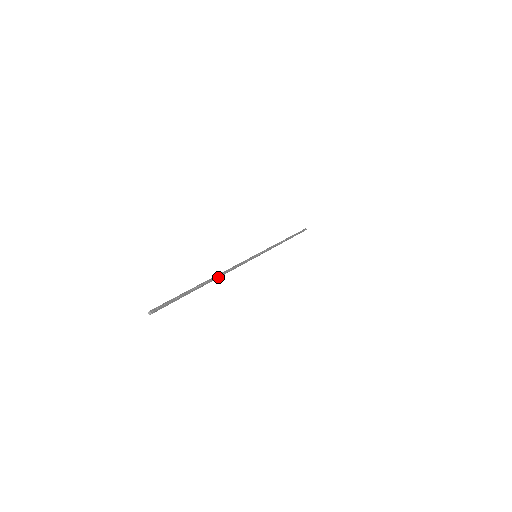
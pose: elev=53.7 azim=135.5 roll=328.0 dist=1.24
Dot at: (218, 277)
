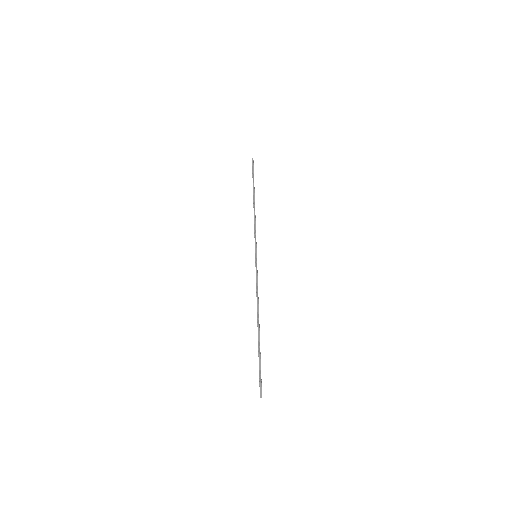
Dot at: (257, 315)
